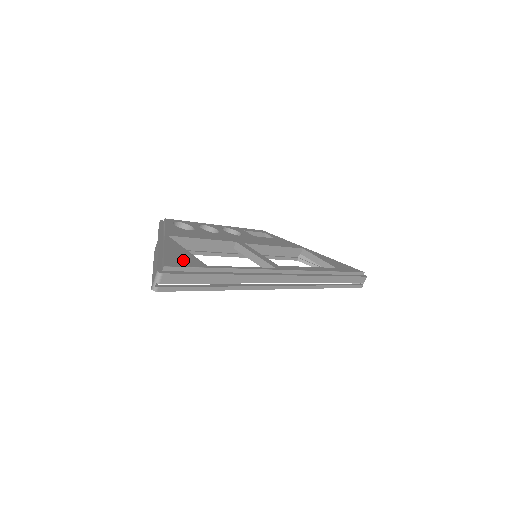
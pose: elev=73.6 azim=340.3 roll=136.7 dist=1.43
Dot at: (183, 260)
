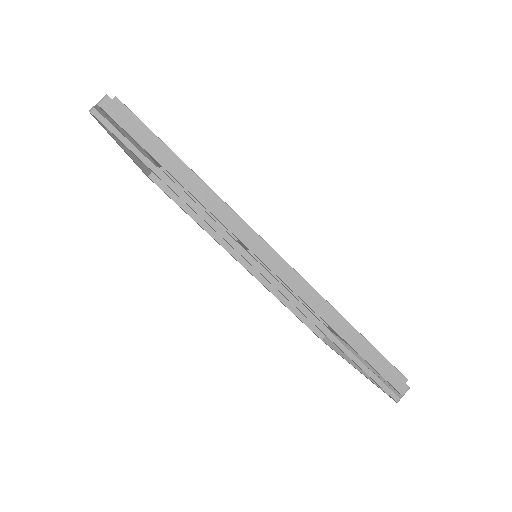
Dot at: occluded
